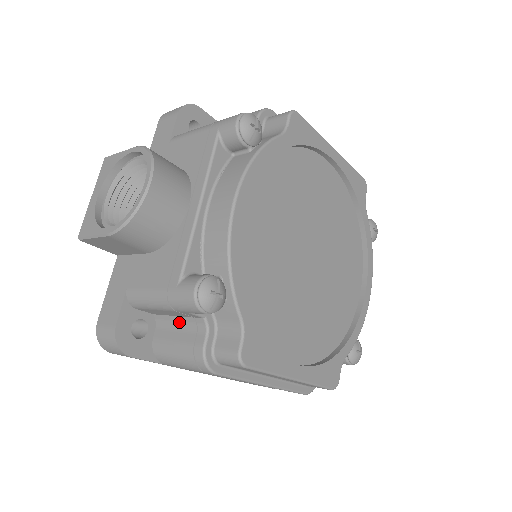
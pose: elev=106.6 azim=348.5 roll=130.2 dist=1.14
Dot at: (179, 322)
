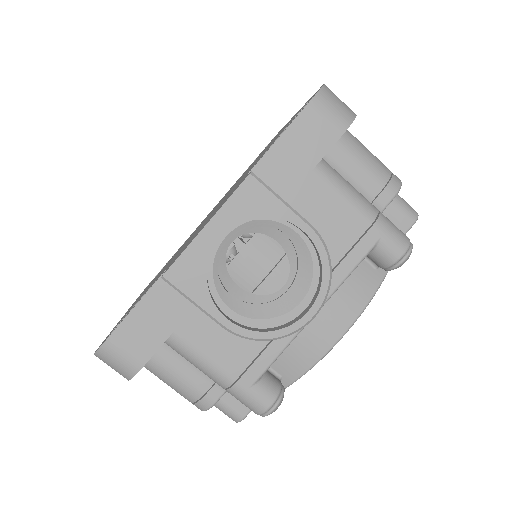
Dot at: occluded
